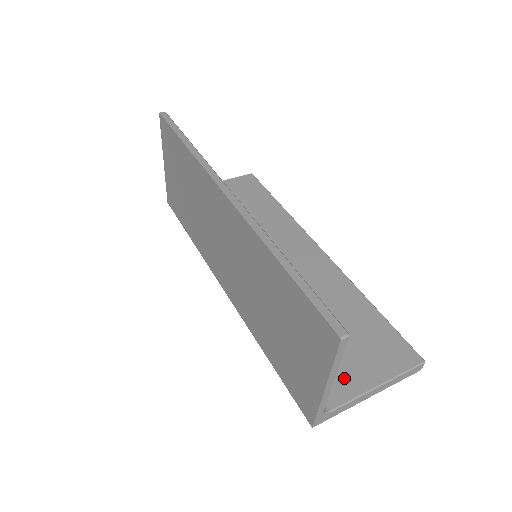
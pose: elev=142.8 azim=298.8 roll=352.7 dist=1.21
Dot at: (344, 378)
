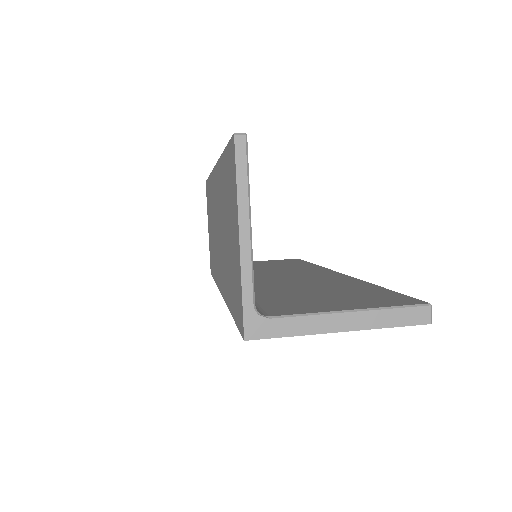
Dot at: (306, 306)
